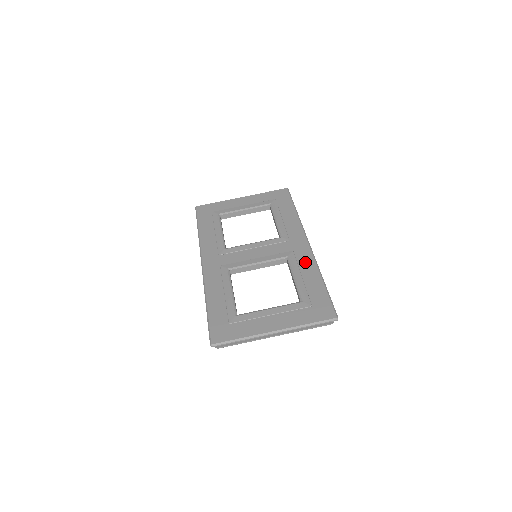
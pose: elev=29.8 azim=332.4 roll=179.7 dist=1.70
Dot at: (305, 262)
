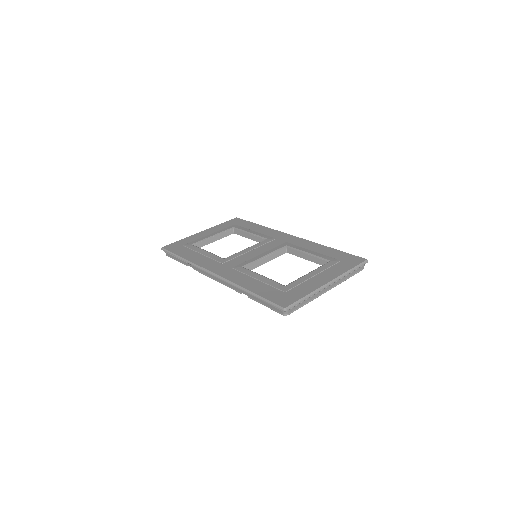
Dot at: (304, 244)
